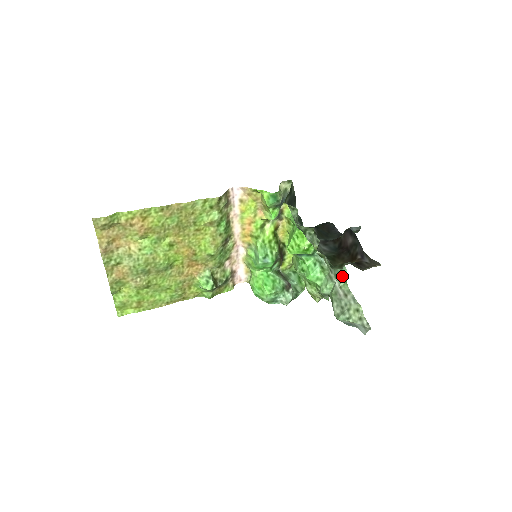
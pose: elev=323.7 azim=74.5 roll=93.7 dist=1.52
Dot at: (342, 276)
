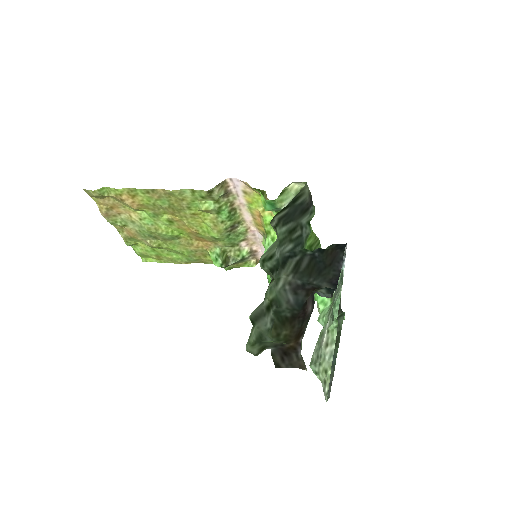
Dot at: (333, 320)
